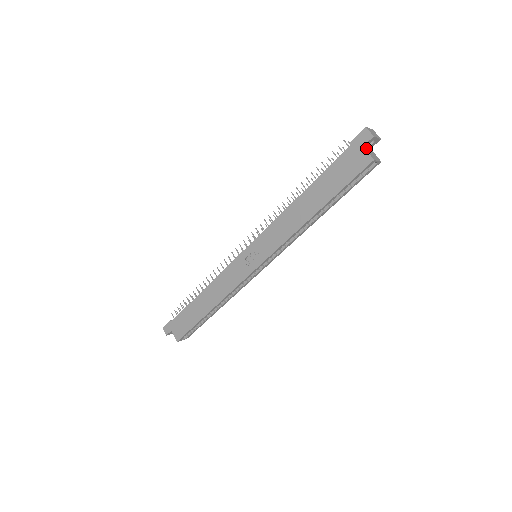
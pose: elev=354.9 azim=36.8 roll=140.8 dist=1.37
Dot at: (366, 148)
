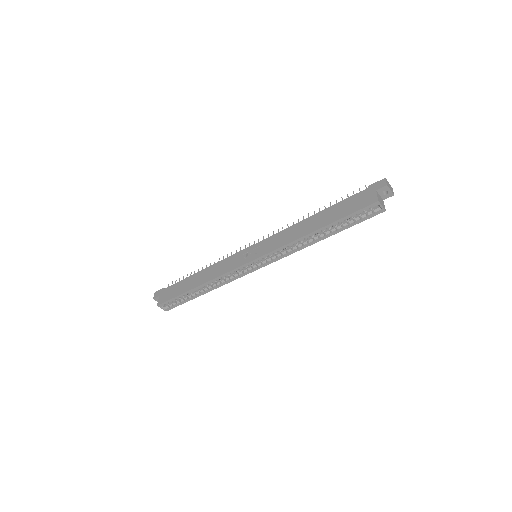
Dot at: (378, 194)
